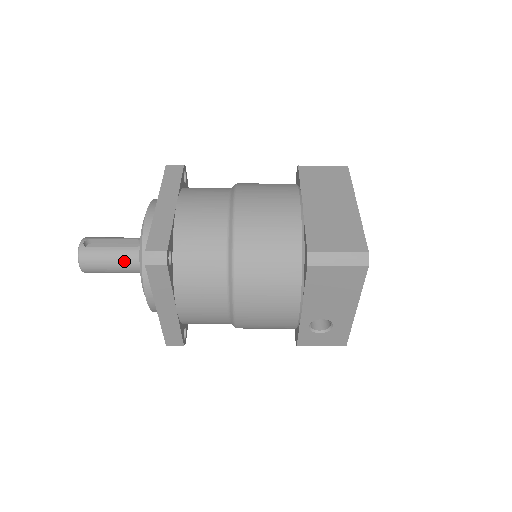
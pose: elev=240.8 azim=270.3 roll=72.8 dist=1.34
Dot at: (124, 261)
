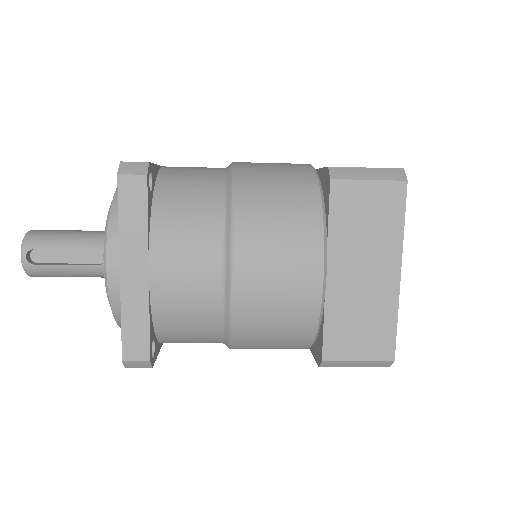
Dot at: (88, 276)
